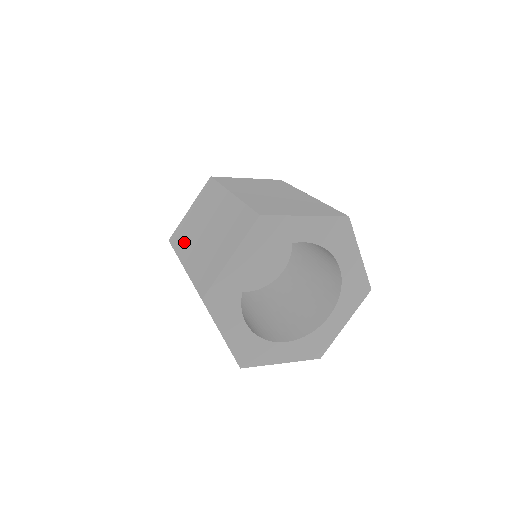
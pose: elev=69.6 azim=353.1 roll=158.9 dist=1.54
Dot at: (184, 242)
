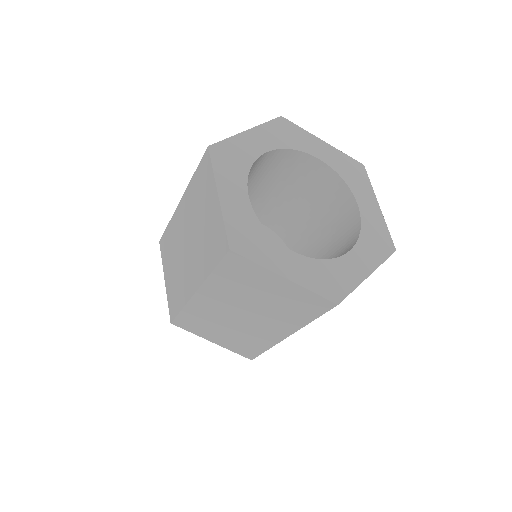
Dot at: (181, 290)
